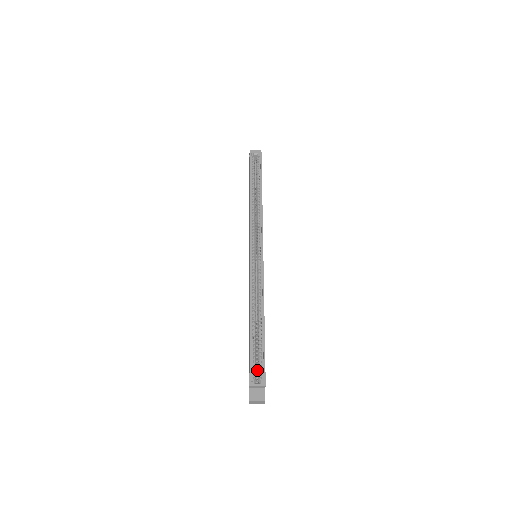
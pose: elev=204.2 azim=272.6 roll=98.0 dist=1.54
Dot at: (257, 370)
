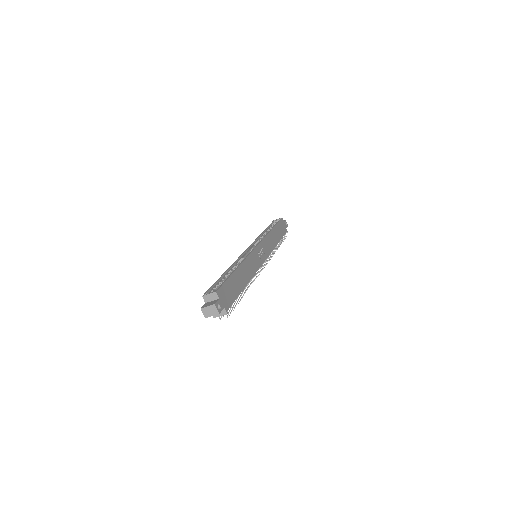
Dot at: occluded
